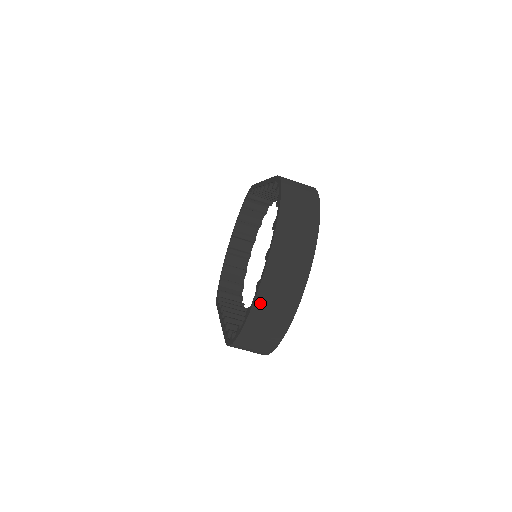
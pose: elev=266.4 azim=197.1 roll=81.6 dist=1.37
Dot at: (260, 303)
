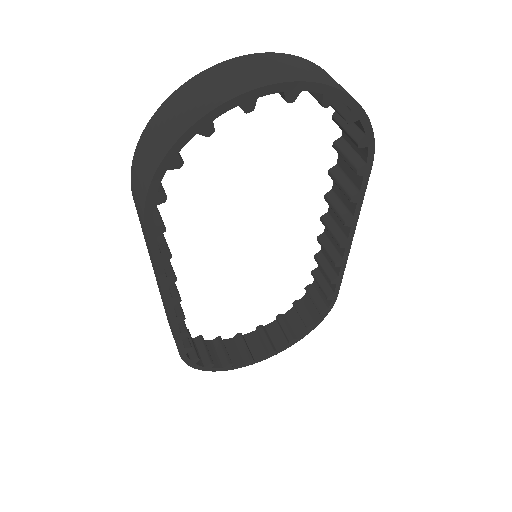
Dot at: (209, 74)
